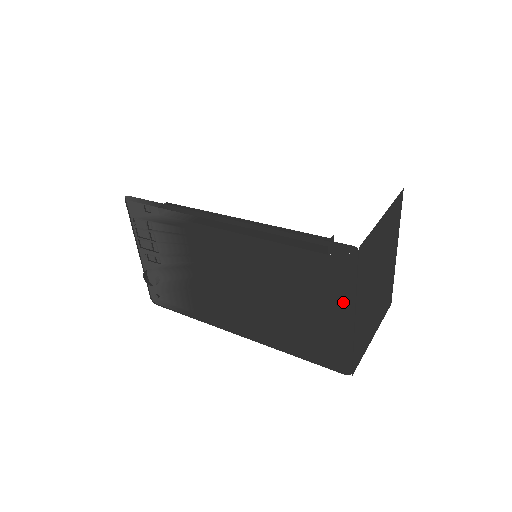
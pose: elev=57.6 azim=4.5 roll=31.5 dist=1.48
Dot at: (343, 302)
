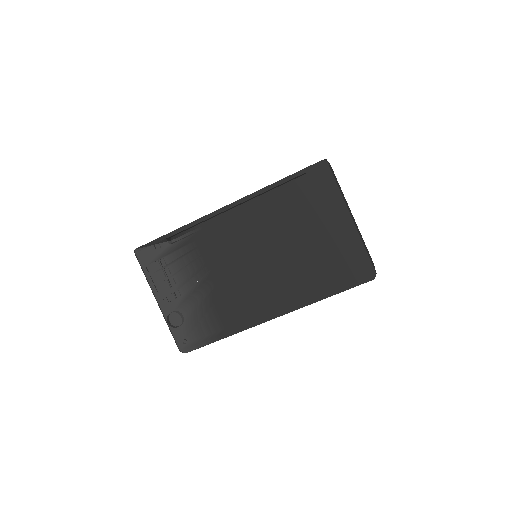
Dot at: (337, 210)
